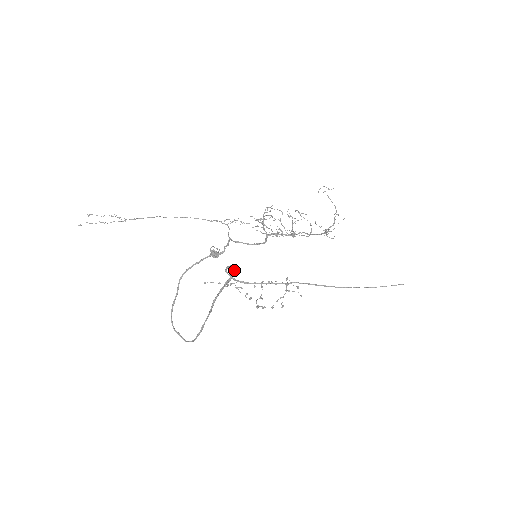
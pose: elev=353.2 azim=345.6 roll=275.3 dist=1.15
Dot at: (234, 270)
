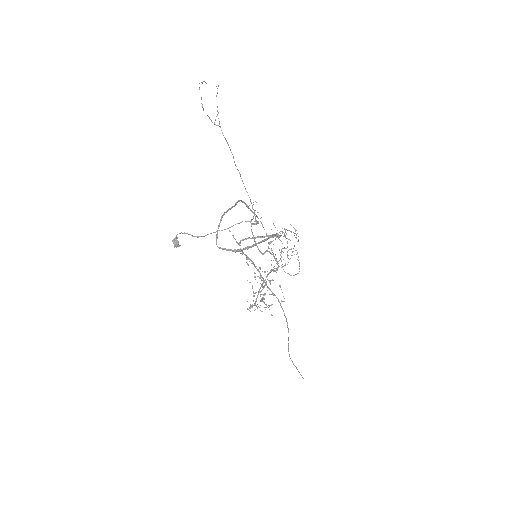
Dot at: occluded
